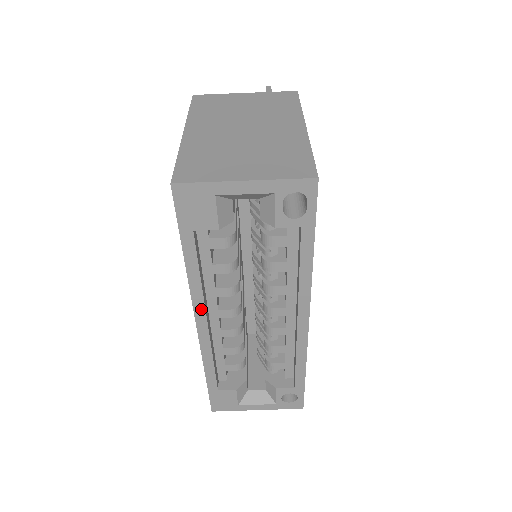
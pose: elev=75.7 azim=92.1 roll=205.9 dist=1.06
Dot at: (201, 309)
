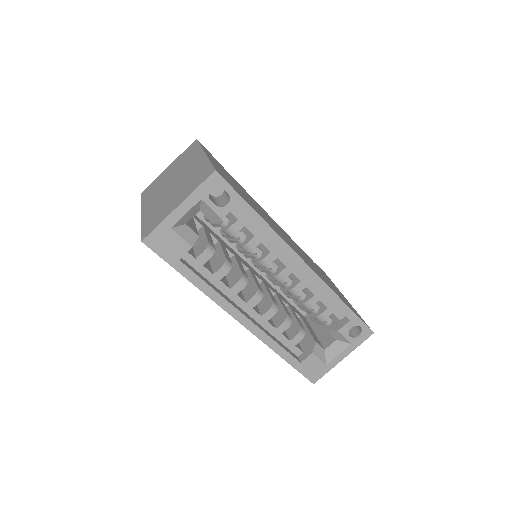
Dot at: (232, 309)
